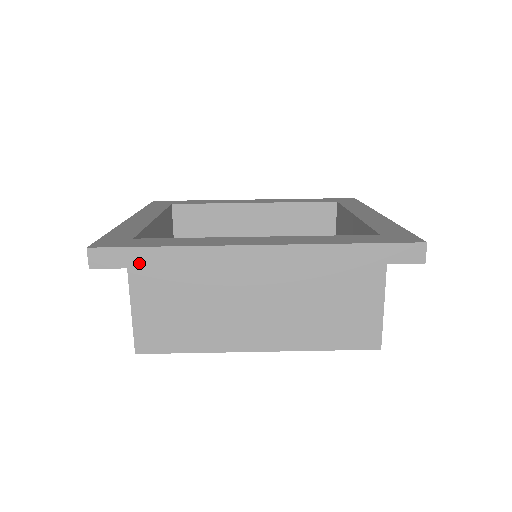
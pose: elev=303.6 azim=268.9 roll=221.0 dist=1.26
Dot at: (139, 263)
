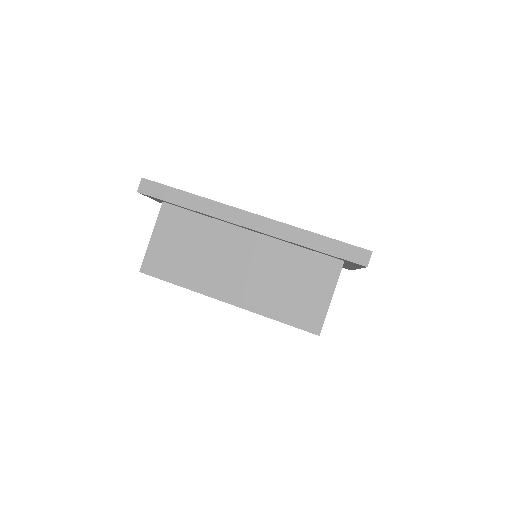
Dot at: (170, 199)
